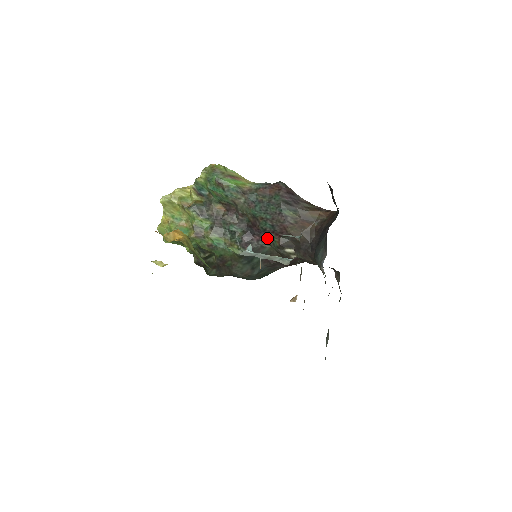
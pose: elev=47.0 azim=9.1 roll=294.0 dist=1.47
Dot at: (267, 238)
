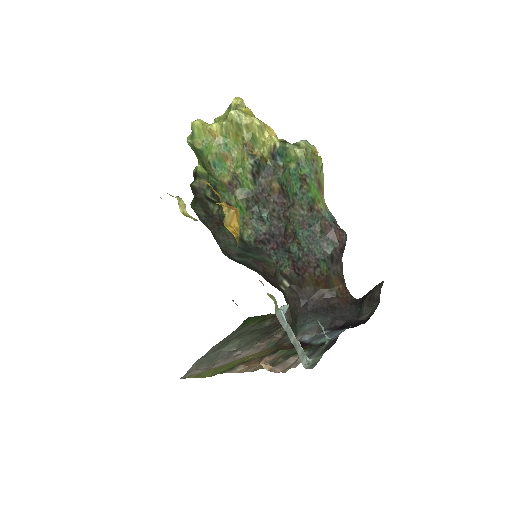
Dot at: (282, 256)
